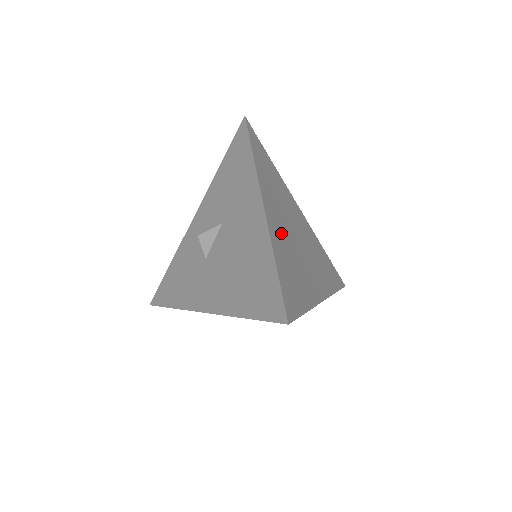
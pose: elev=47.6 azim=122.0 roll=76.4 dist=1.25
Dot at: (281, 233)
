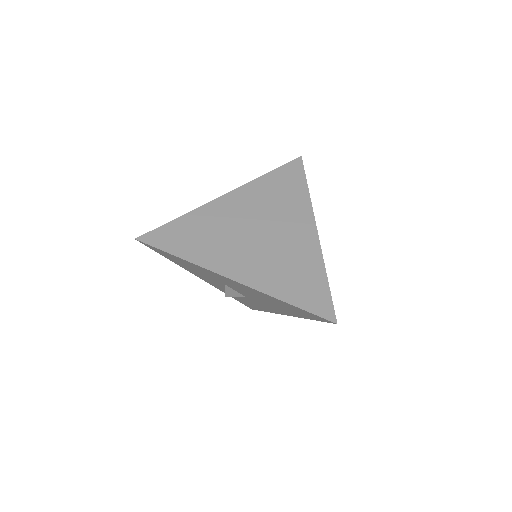
Dot at: (257, 266)
